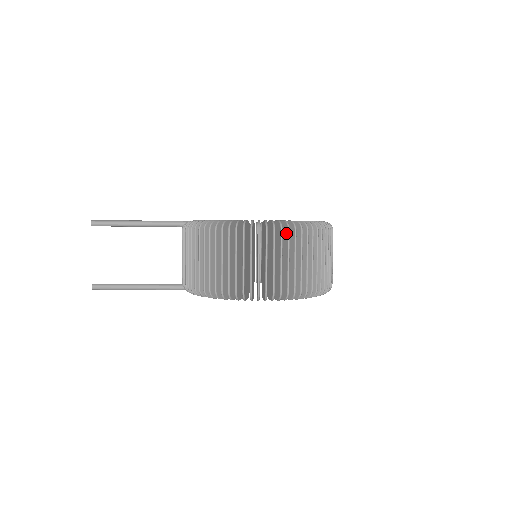
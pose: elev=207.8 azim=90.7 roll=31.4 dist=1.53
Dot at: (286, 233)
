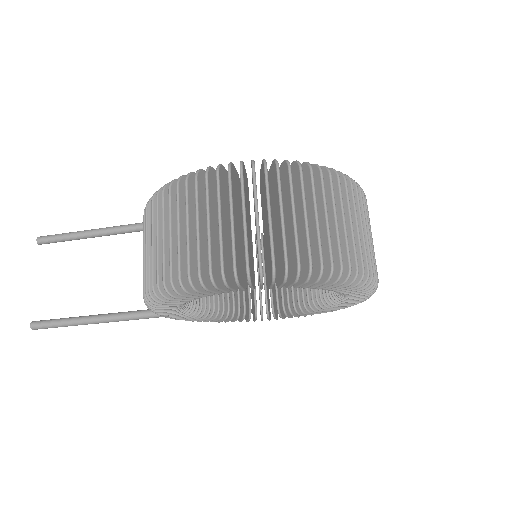
Dot at: (275, 174)
